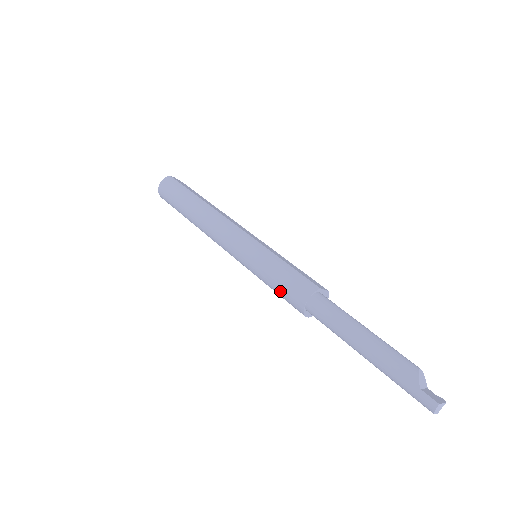
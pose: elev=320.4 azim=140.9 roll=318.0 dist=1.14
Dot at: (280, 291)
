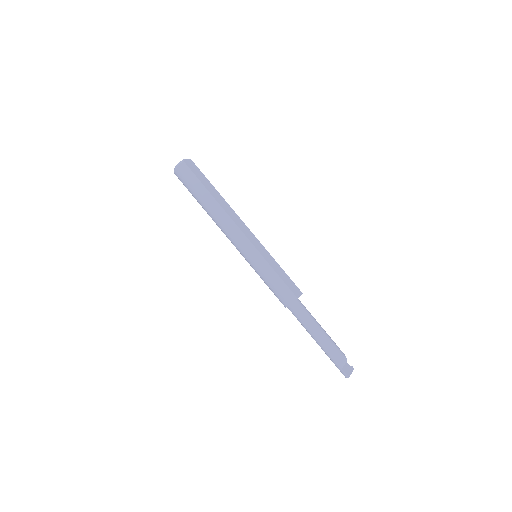
Dot at: (272, 291)
